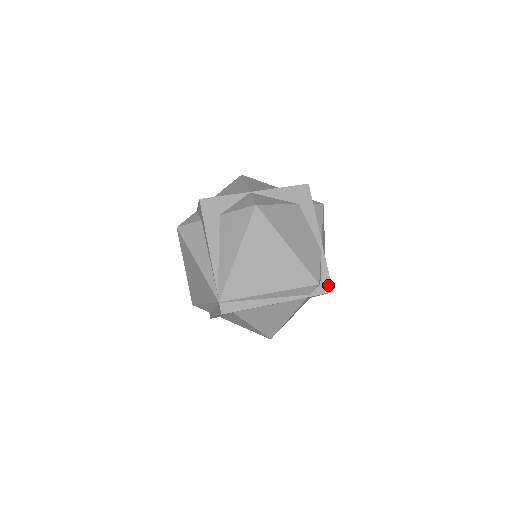
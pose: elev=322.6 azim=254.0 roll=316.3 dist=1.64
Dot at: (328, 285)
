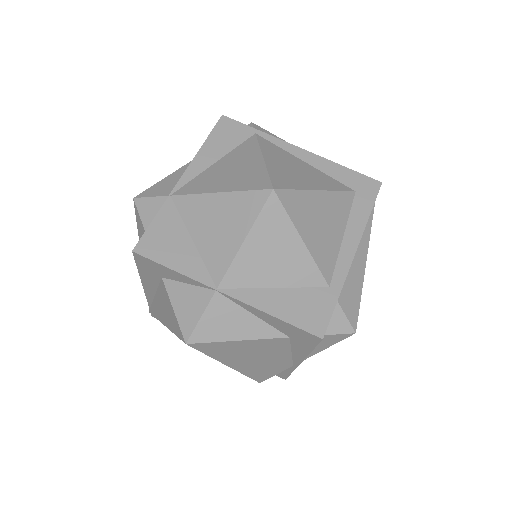
Dot at: (283, 376)
